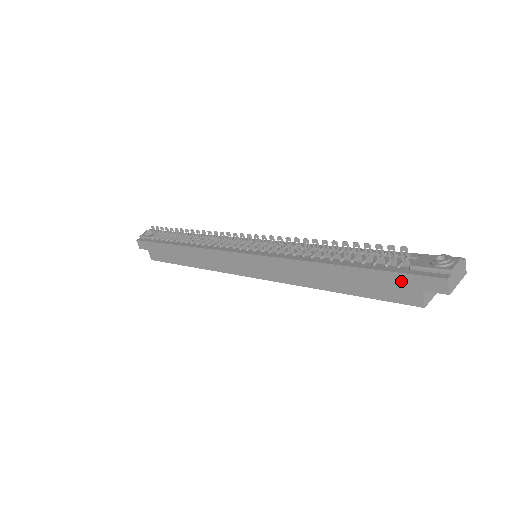
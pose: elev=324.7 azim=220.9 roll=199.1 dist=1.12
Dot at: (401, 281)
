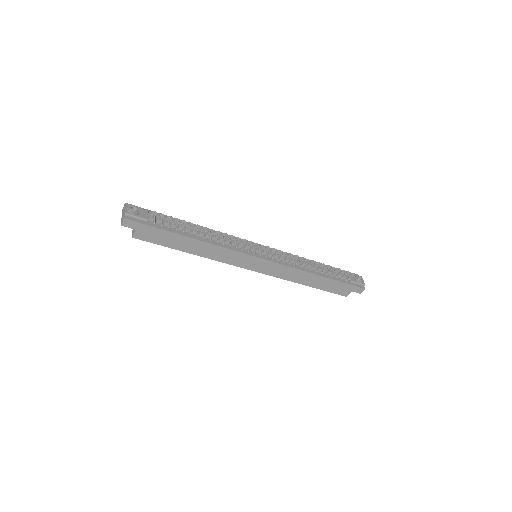
Dot at: (347, 287)
